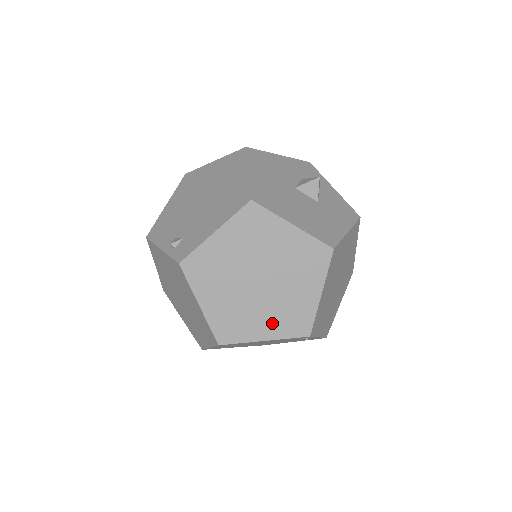
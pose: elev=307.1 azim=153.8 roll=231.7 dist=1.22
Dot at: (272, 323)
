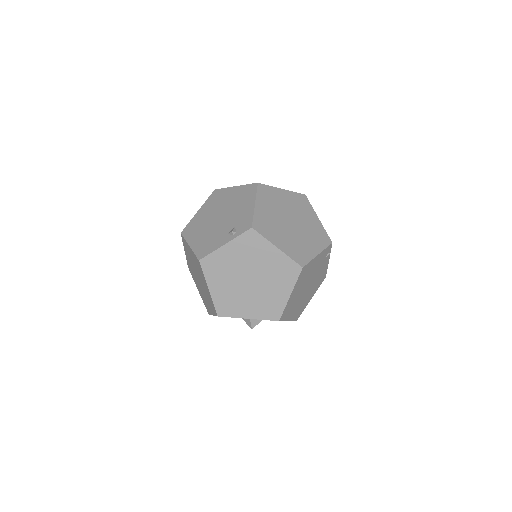
Dot at: (313, 243)
